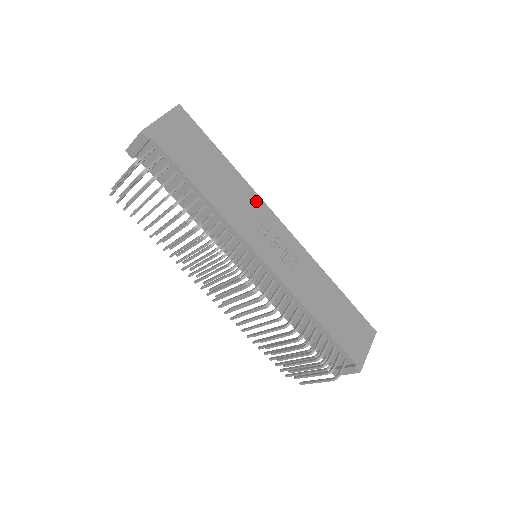
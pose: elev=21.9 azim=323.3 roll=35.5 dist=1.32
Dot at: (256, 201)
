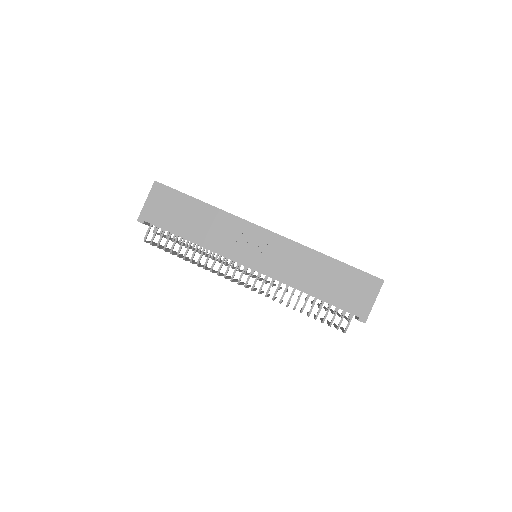
Dot at: (233, 221)
